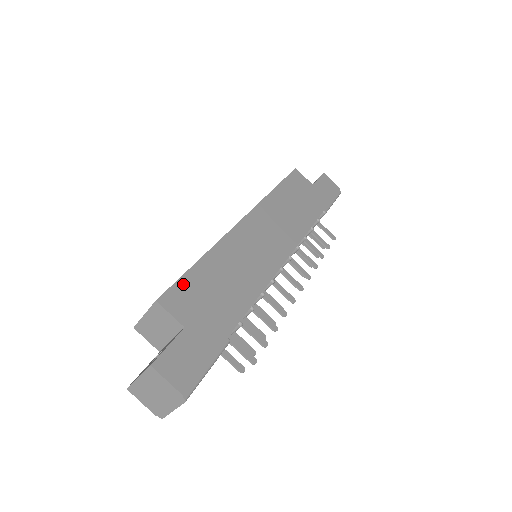
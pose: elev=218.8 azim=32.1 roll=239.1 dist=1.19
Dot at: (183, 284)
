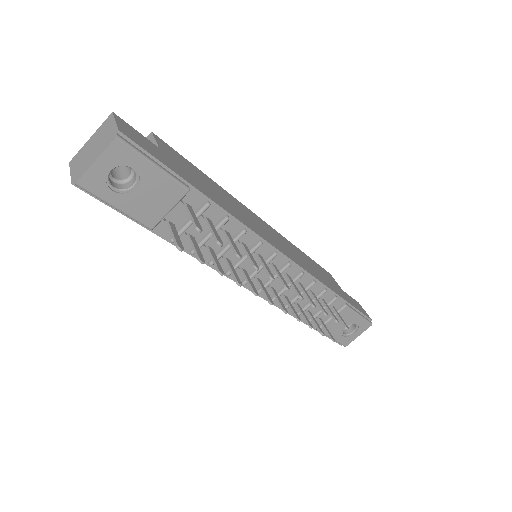
Dot at: (180, 156)
